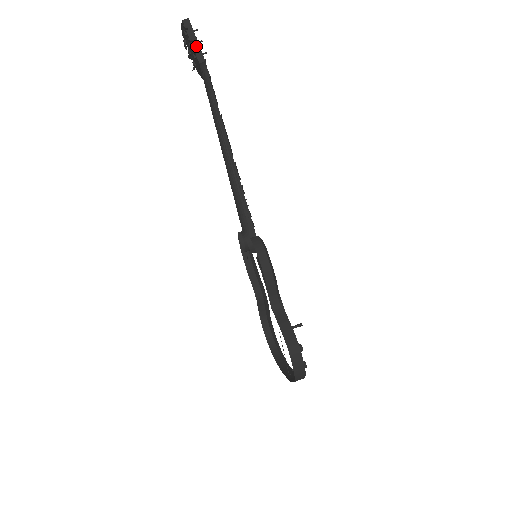
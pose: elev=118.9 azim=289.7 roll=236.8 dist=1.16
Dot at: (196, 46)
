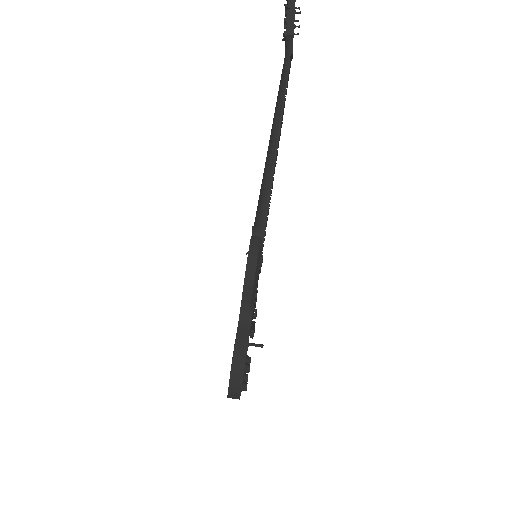
Dot at: (291, 15)
